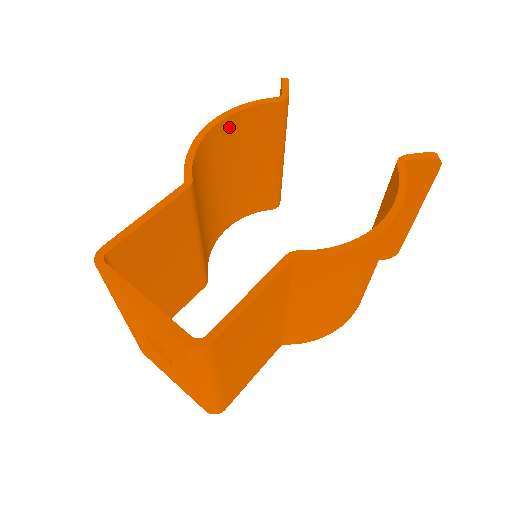
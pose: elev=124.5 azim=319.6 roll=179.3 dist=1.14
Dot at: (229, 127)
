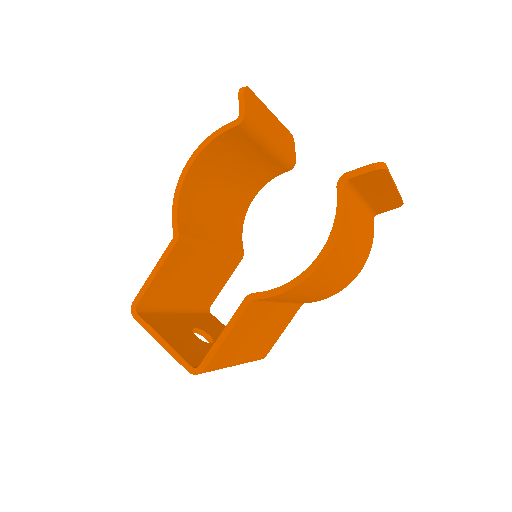
Dot at: (204, 159)
